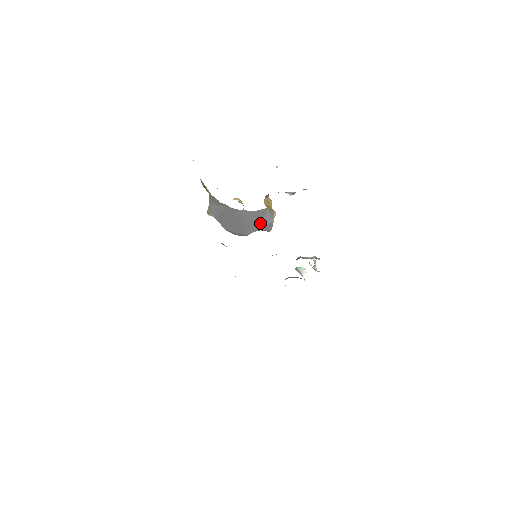
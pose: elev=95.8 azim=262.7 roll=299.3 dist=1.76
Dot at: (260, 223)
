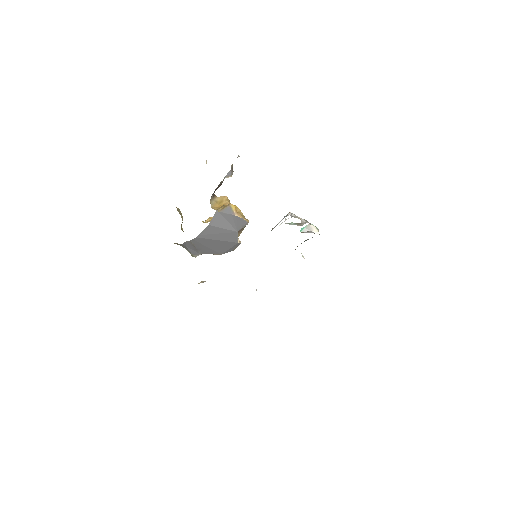
Dot at: (230, 226)
